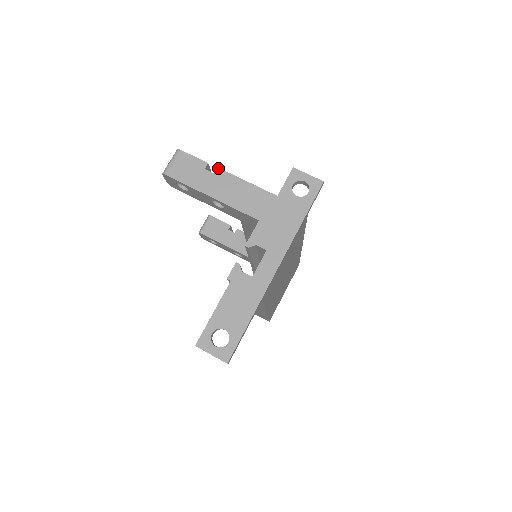
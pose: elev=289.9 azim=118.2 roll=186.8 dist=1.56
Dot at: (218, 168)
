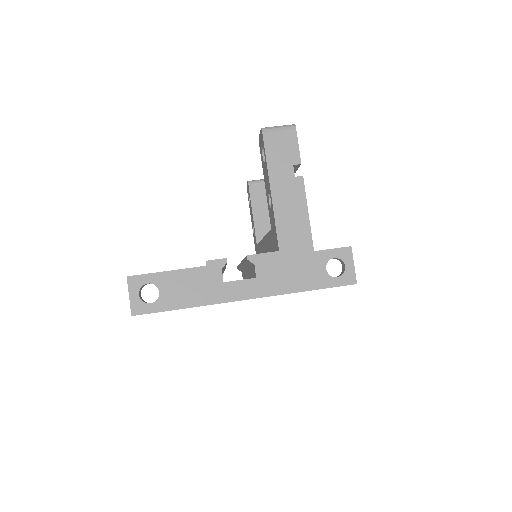
Dot at: occluded
